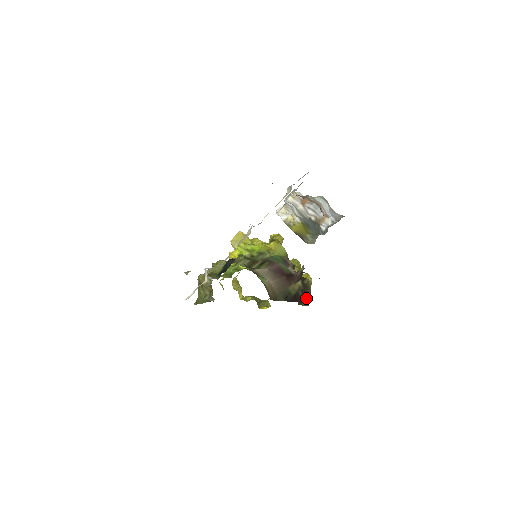
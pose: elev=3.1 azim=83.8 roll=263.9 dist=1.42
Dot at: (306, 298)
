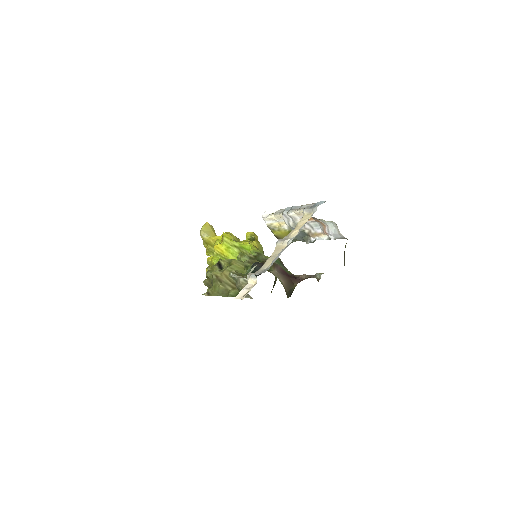
Dot at: occluded
